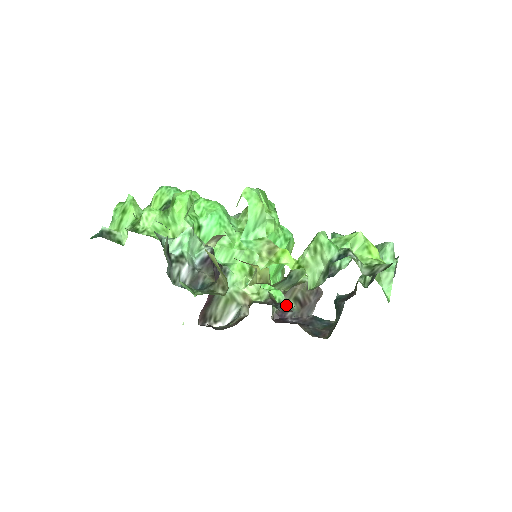
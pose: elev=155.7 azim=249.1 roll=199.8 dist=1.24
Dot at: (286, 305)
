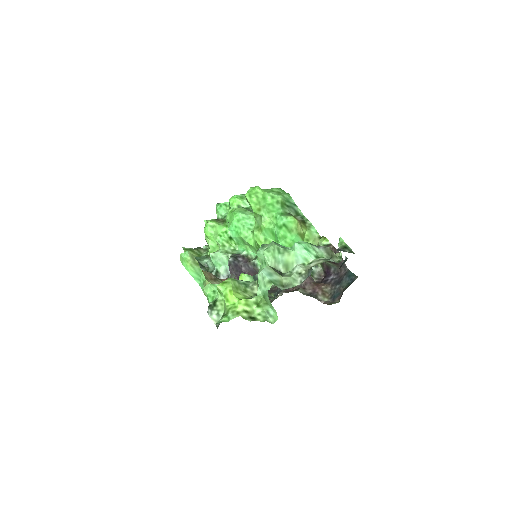
Dot at: (278, 293)
